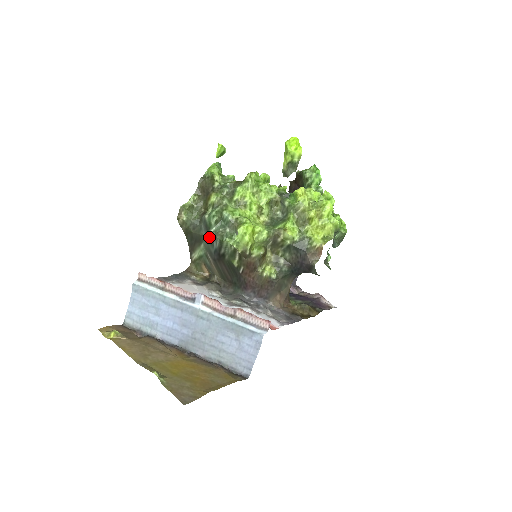
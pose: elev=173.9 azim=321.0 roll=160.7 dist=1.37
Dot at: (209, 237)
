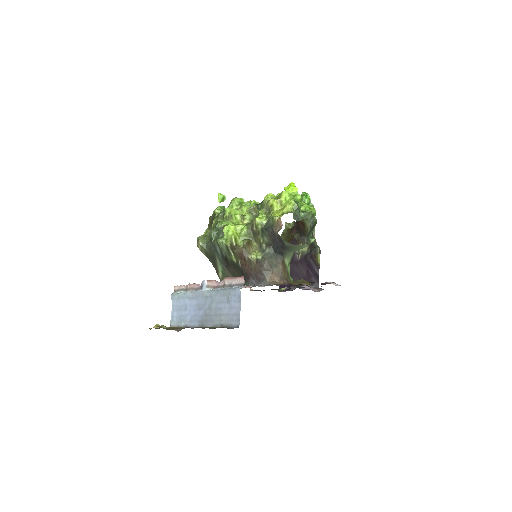
Dot at: (214, 247)
